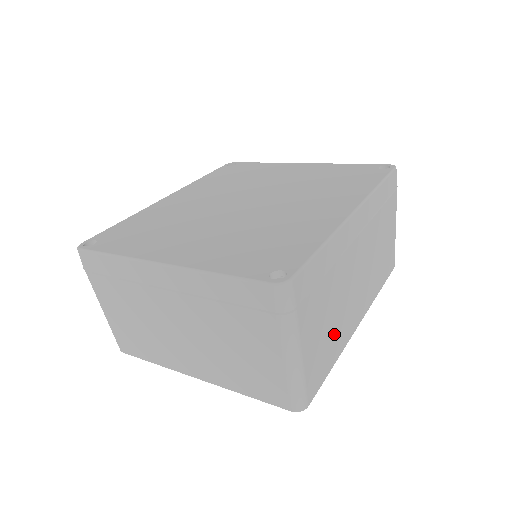
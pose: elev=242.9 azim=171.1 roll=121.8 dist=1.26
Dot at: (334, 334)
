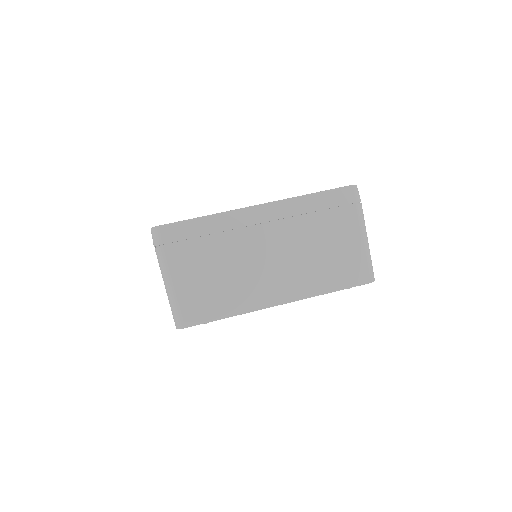
Dot at: (225, 290)
